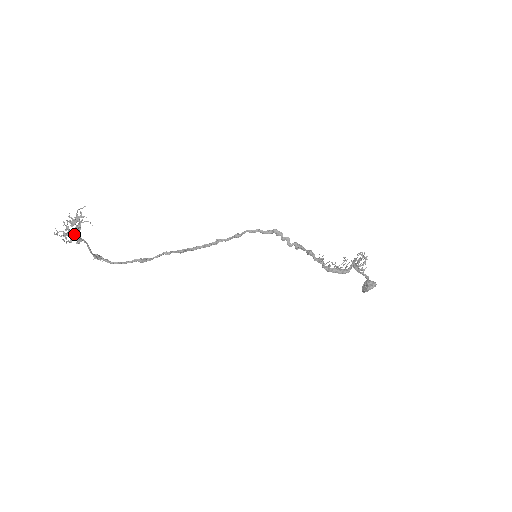
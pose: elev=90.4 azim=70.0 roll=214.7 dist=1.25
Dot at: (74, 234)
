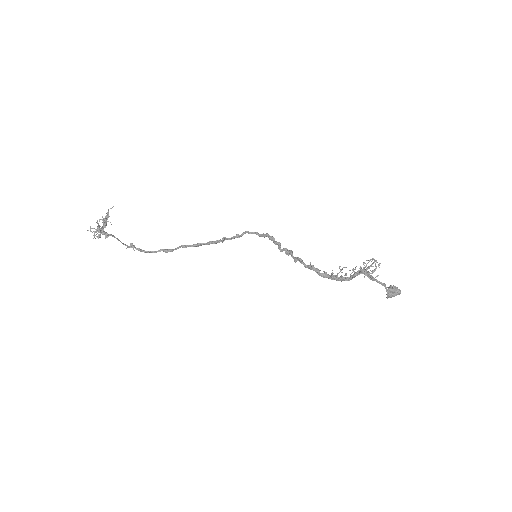
Dot at: (98, 232)
